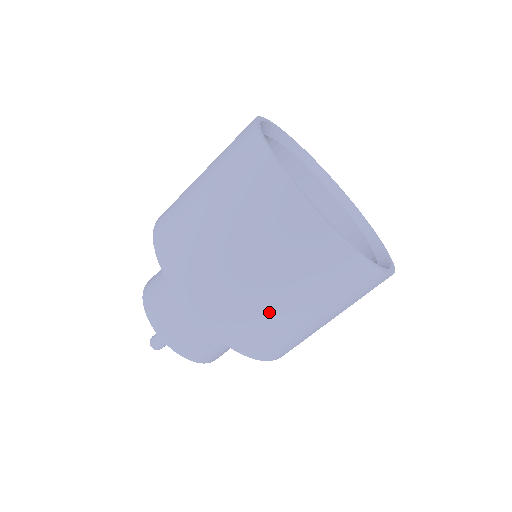
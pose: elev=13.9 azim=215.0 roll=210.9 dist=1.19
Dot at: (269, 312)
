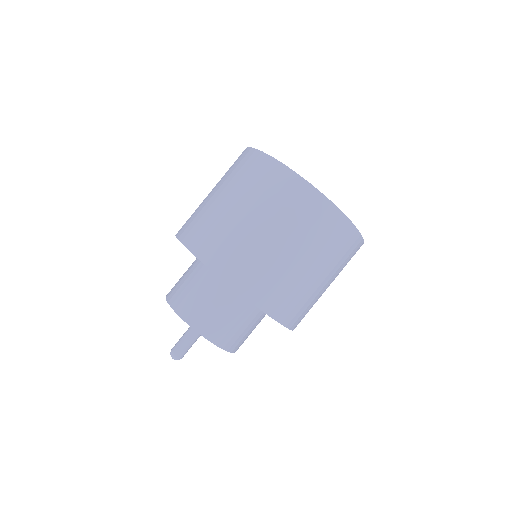
Dot at: (311, 291)
